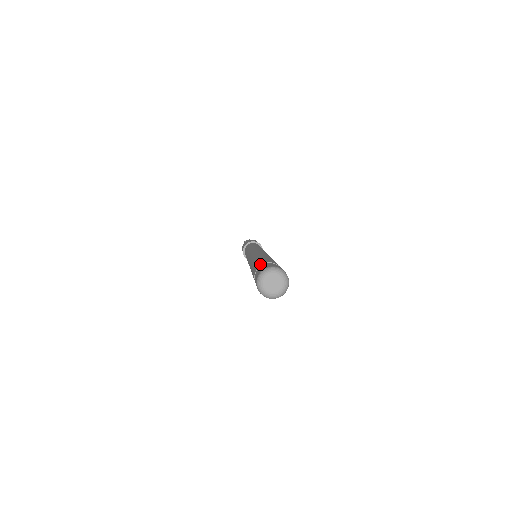
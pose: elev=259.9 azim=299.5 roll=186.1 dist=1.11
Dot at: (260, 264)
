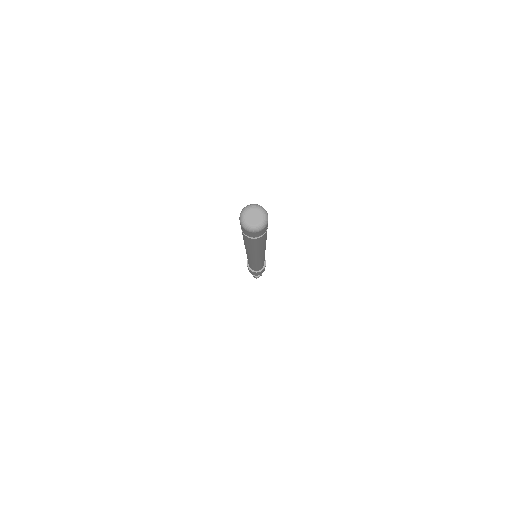
Dot at: occluded
